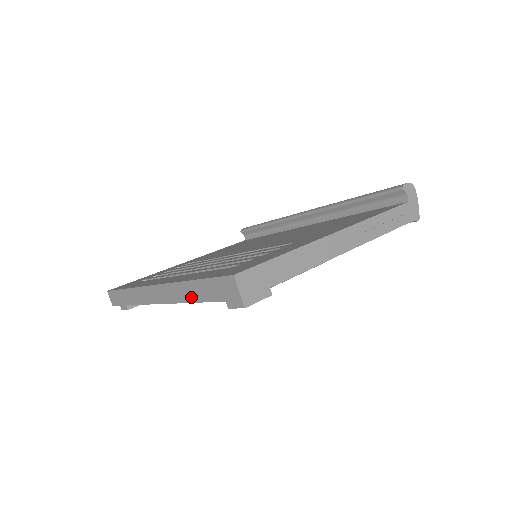
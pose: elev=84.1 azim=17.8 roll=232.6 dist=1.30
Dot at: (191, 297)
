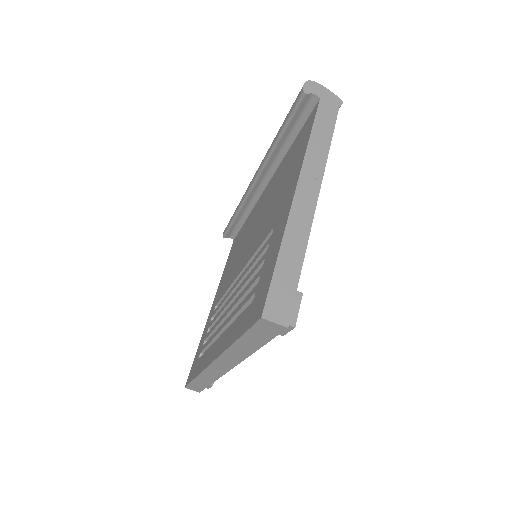
Dot at: (247, 351)
